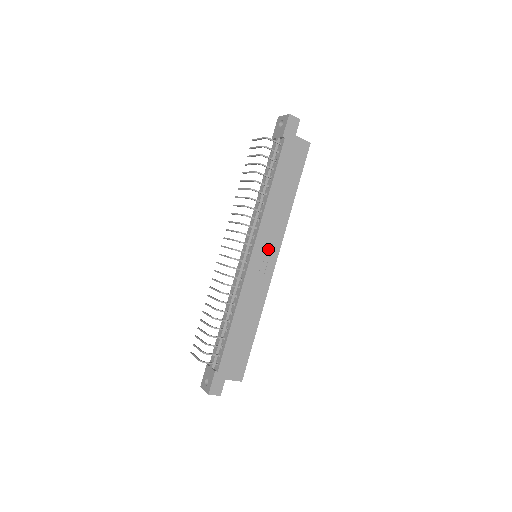
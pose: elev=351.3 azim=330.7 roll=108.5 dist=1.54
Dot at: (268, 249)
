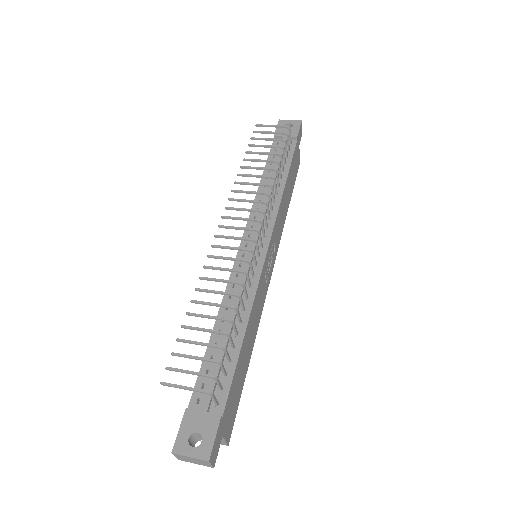
Dot at: (273, 251)
